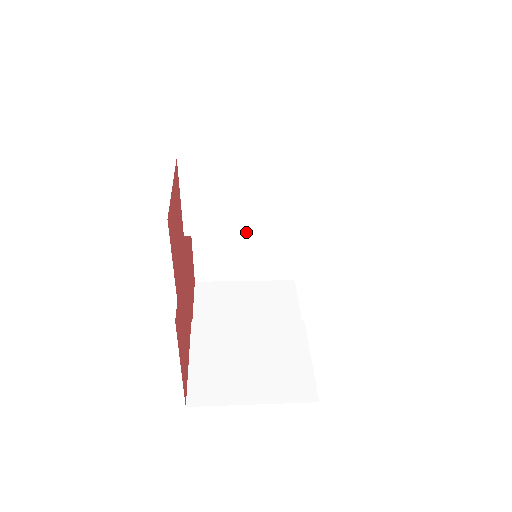
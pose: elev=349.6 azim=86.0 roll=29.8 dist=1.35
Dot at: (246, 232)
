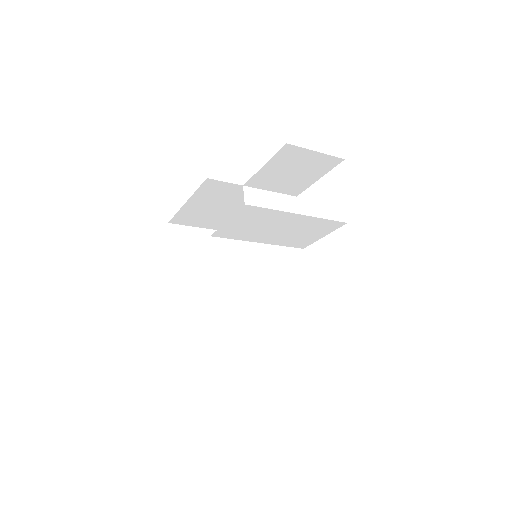
Dot at: (258, 241)
